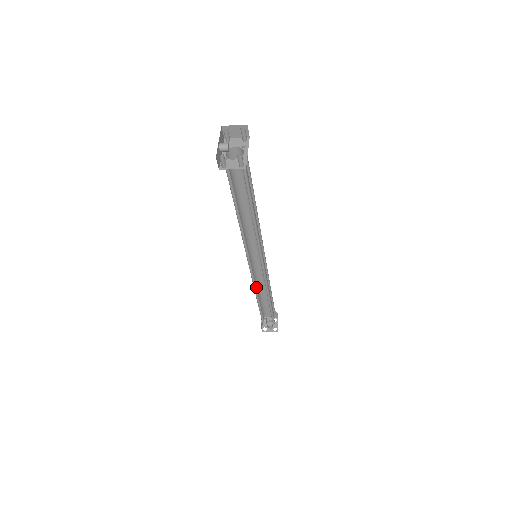
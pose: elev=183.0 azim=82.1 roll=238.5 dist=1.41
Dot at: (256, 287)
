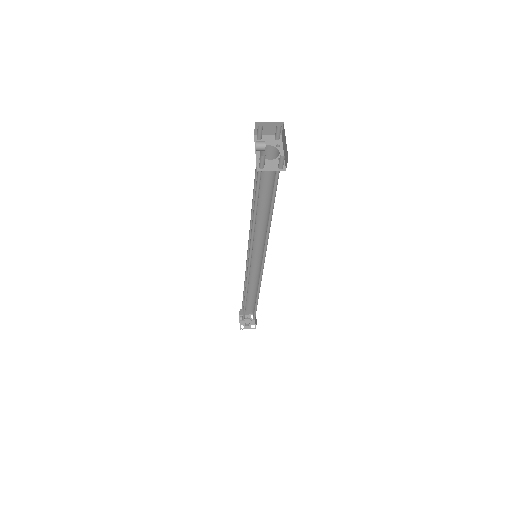
Dot at: occluded
